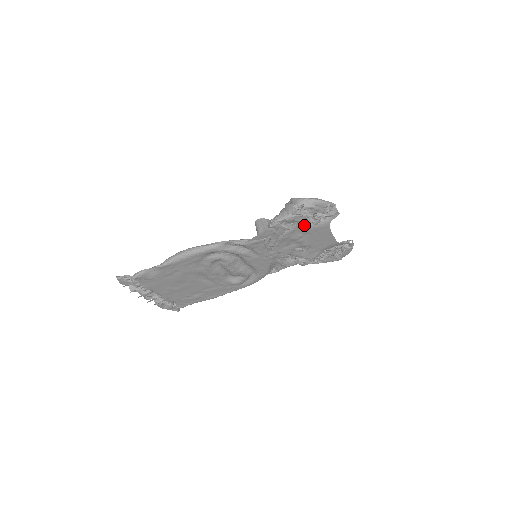
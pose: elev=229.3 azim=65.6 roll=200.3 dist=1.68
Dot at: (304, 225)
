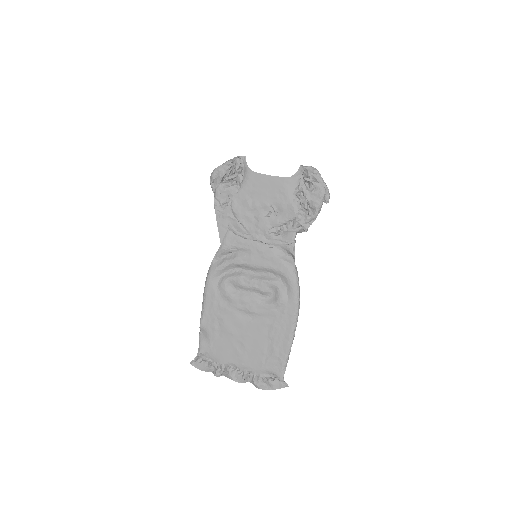
Dot at: (235, 190)
